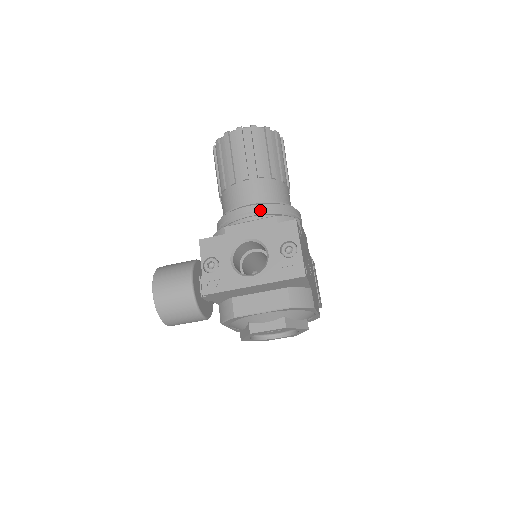
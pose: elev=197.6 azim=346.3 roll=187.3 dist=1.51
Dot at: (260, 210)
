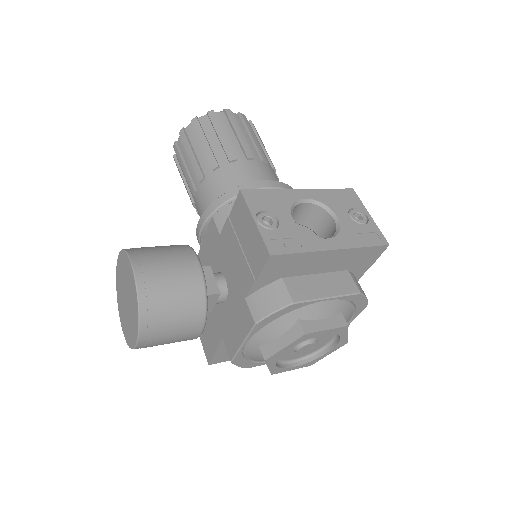
Dot at: (283, 187)
